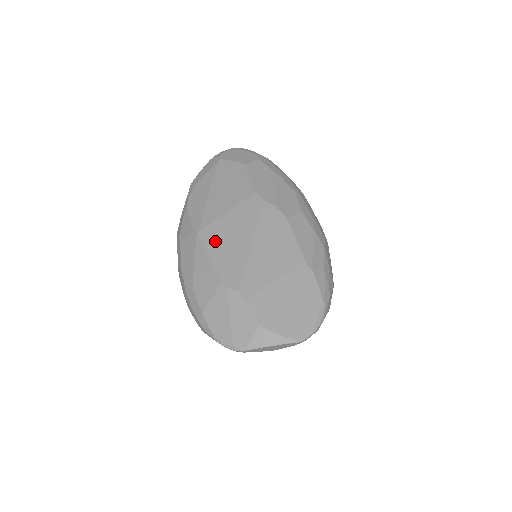
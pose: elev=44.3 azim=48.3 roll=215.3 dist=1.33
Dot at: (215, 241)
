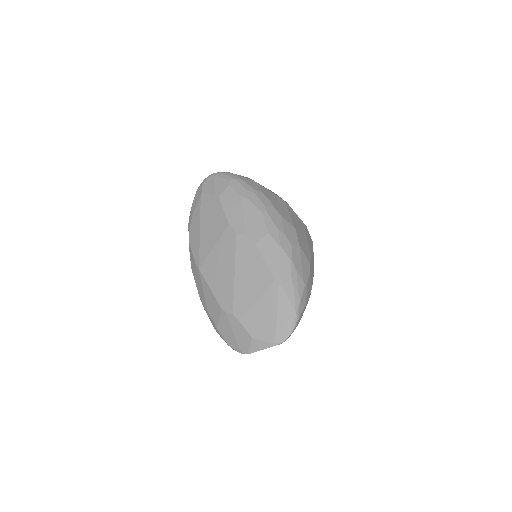
Dot at: (211, 274)
